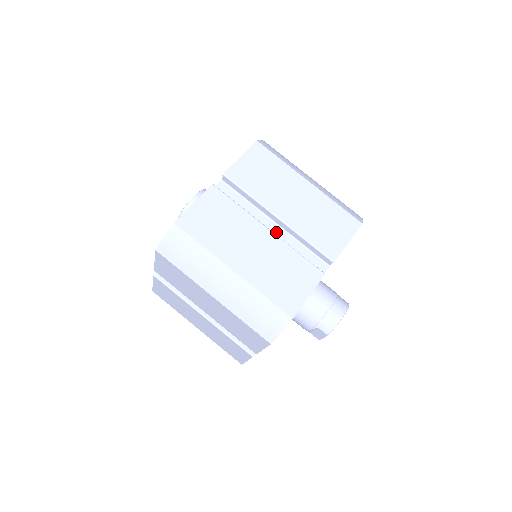
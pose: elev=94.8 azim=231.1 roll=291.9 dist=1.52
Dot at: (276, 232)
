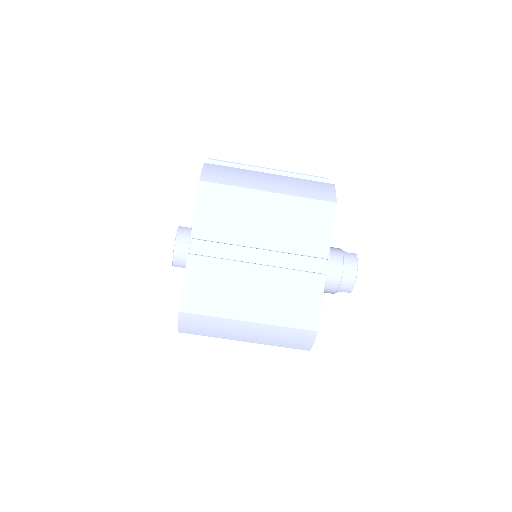
Dot at: (265, 257)
